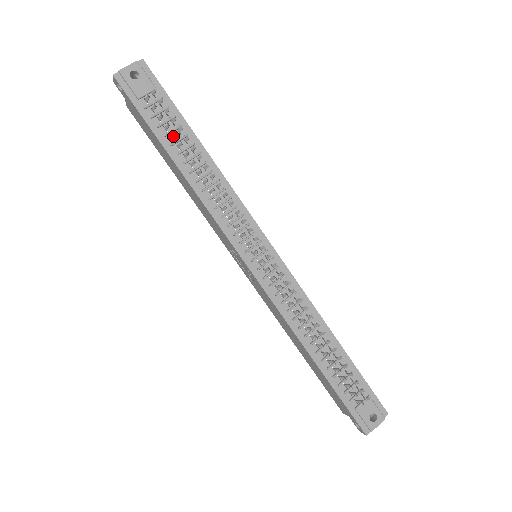
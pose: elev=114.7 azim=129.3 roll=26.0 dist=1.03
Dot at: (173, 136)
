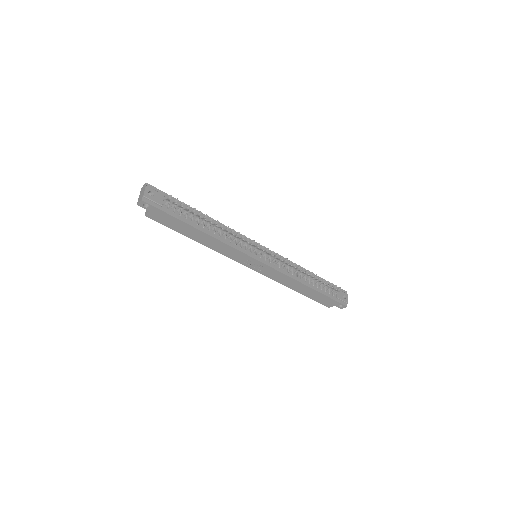
Dot at: (191, 216)
